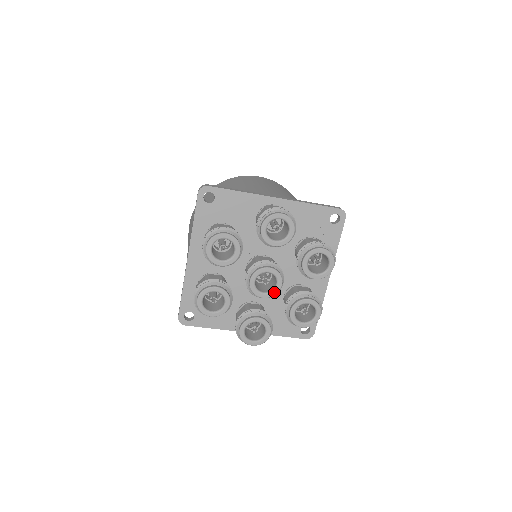
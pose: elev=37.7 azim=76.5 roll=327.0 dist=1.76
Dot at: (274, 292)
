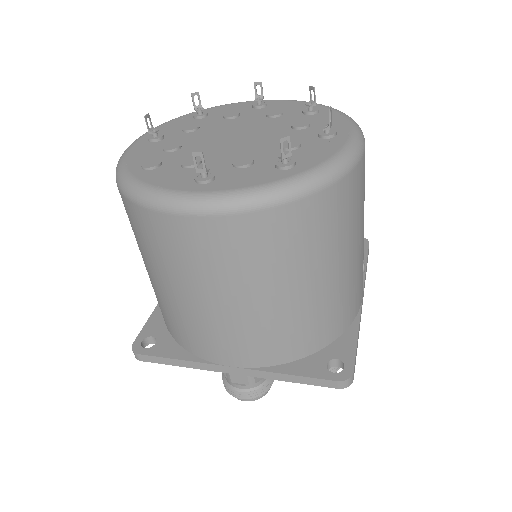
Dot at: occluded
